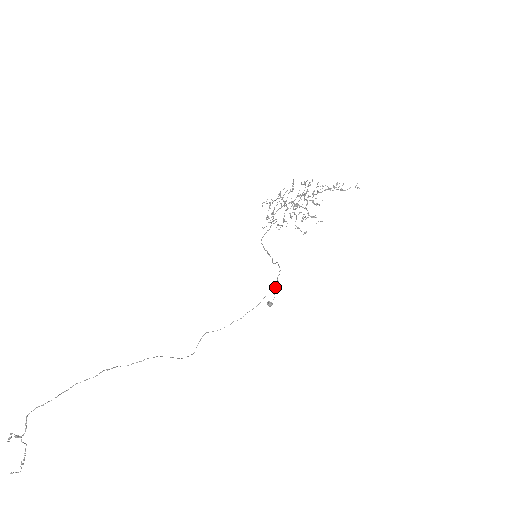
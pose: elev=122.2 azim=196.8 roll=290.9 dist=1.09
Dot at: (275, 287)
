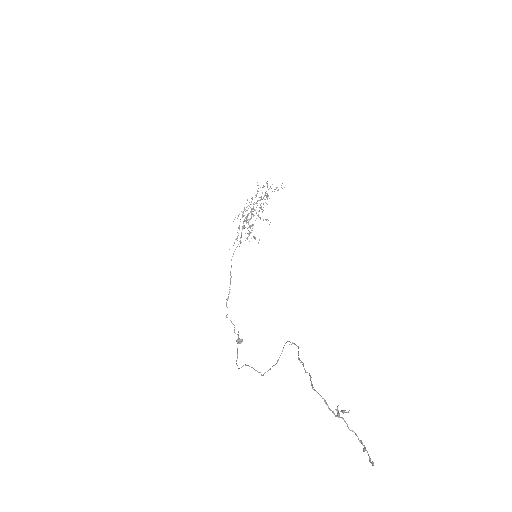
Dot at: occluded
